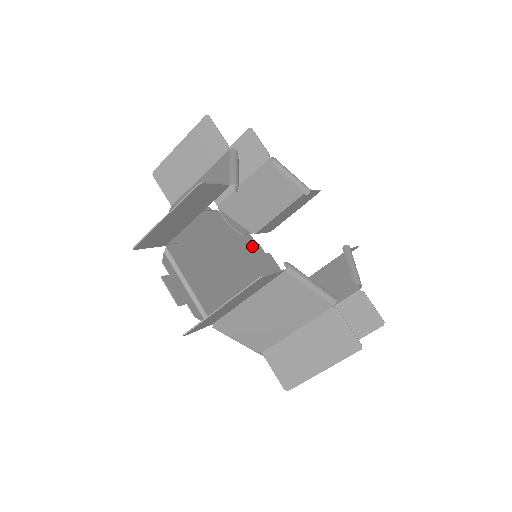
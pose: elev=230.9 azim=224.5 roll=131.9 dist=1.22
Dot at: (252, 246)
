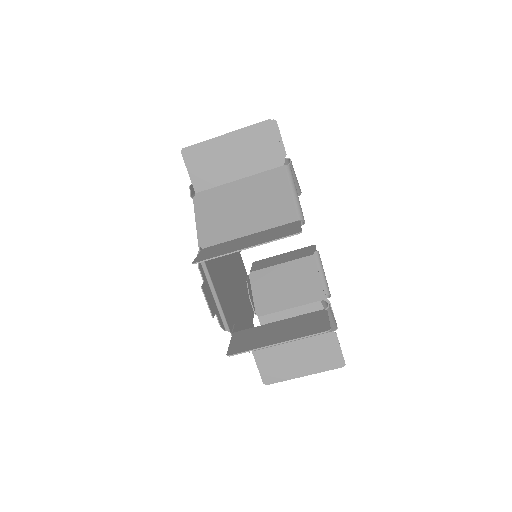
Dot at: occluded
